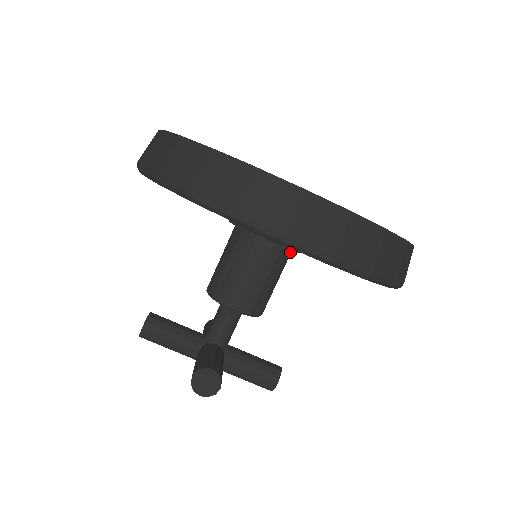
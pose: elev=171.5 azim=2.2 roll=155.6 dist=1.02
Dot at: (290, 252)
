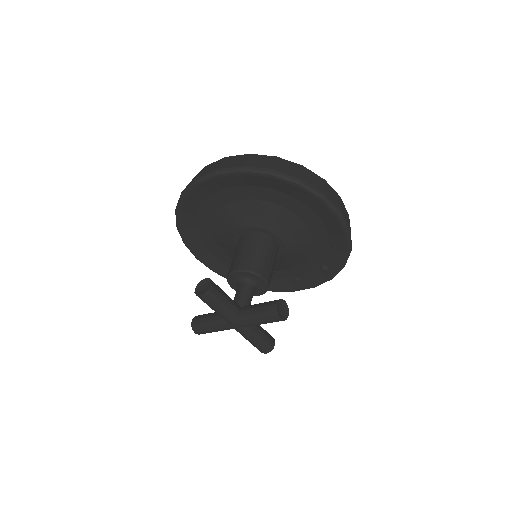
Dot at: occluded
